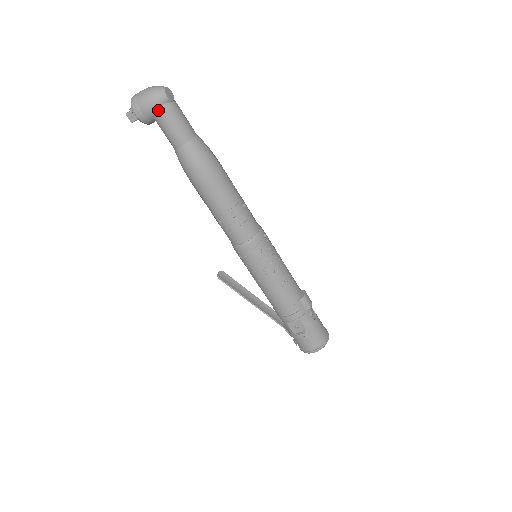
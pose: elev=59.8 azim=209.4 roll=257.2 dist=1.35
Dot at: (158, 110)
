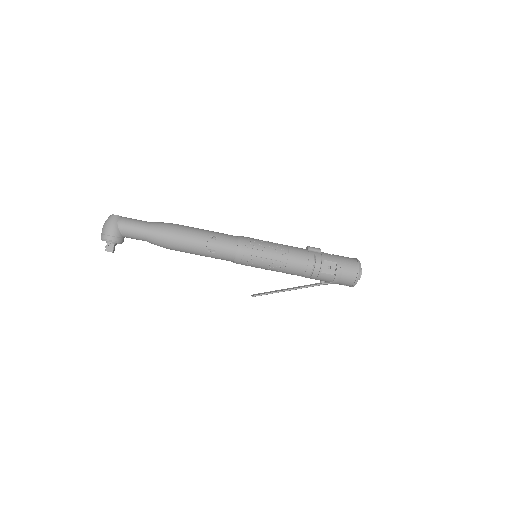
Dot at: (118, 225)
